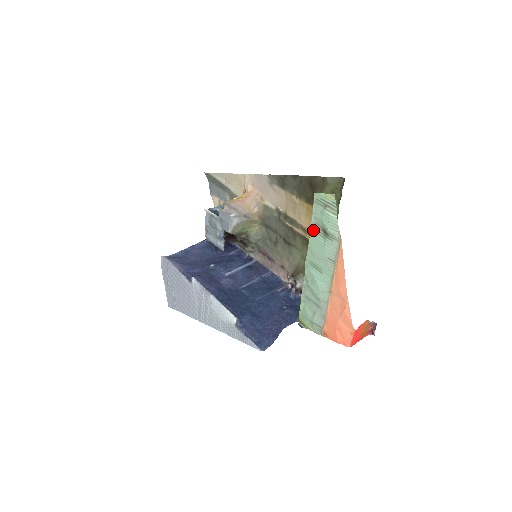
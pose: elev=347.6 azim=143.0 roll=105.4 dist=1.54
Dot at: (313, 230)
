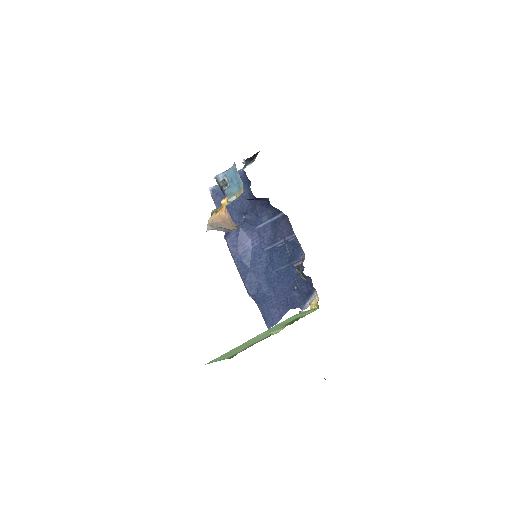
Dot at: occluded
